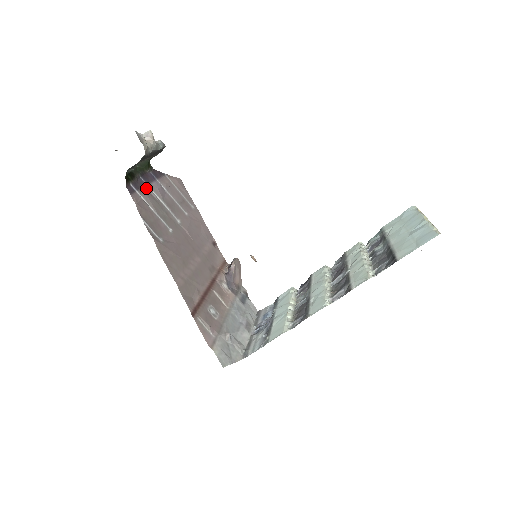
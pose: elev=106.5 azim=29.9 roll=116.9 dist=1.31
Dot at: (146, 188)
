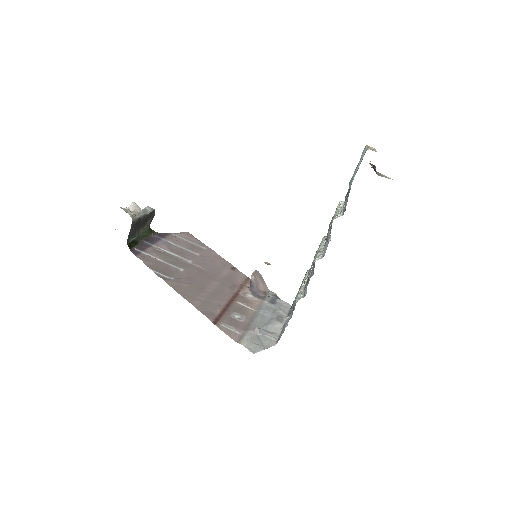
Dot at: (152, 248)
